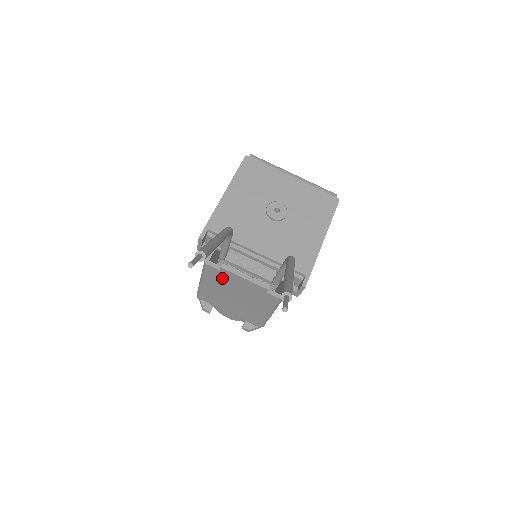
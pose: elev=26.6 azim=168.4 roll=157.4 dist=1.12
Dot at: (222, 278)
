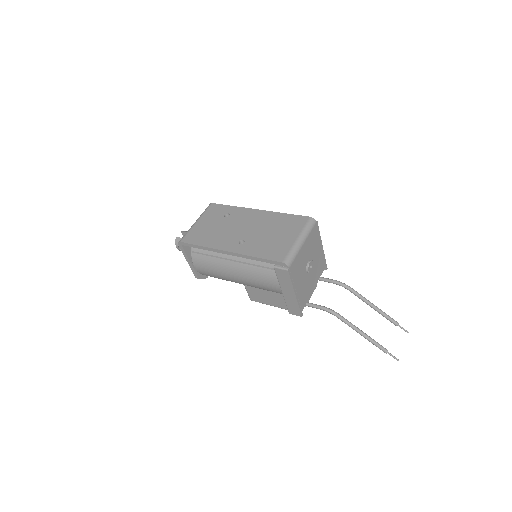
Dot at: occluded
